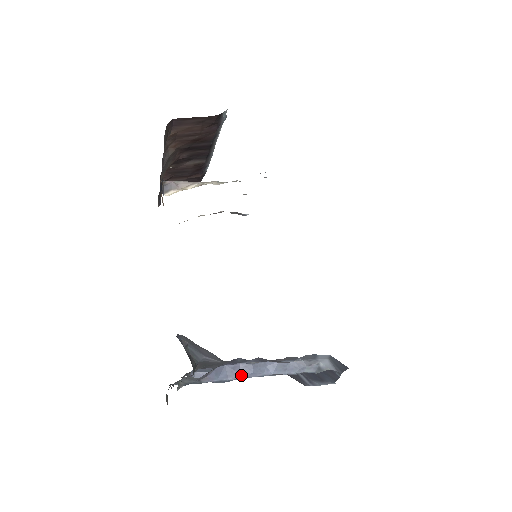
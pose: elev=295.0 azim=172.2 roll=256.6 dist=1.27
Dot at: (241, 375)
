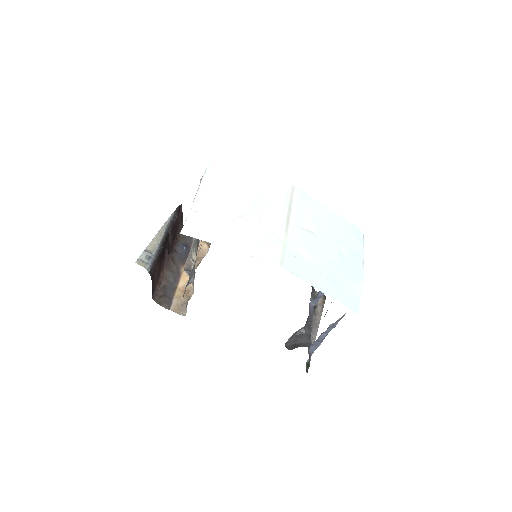
Dot at: (320, 342)
